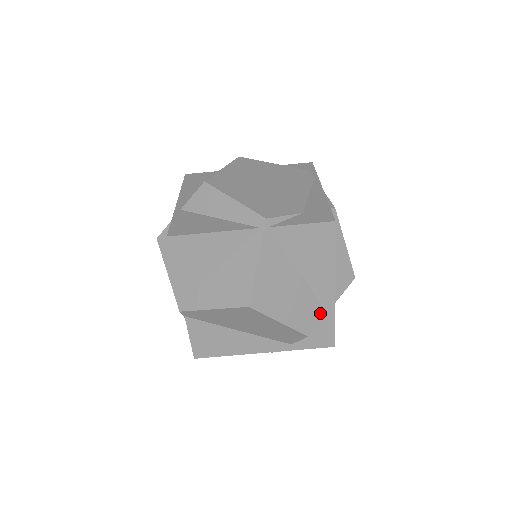
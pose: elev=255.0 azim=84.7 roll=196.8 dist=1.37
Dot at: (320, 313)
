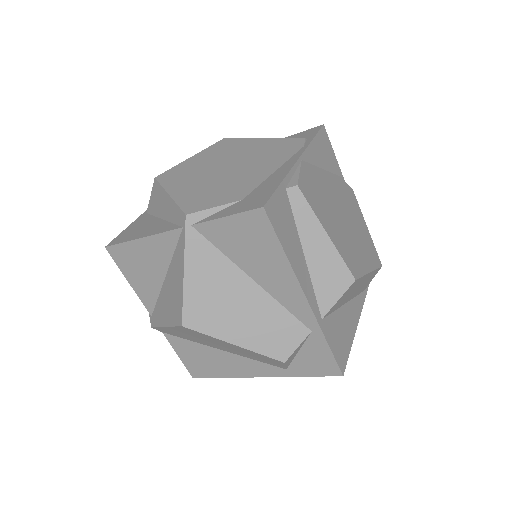
Dot at: (299, 331)
